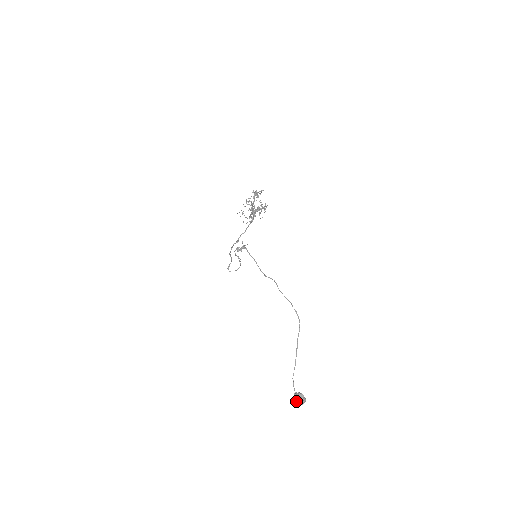
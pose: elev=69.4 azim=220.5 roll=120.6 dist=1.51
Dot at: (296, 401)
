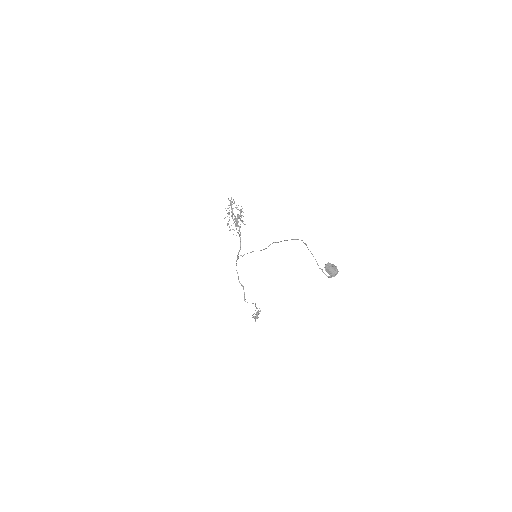
Dot at: (328, 269)
